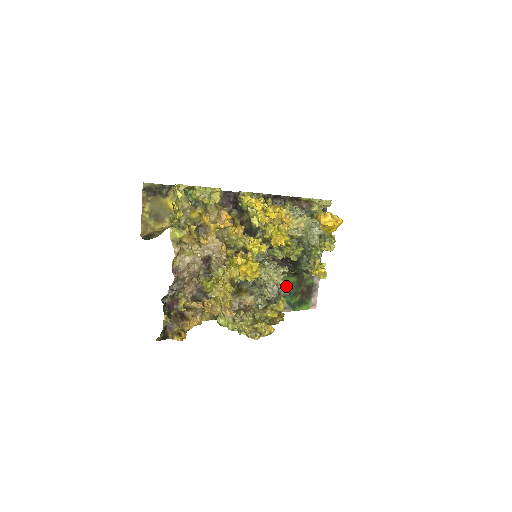
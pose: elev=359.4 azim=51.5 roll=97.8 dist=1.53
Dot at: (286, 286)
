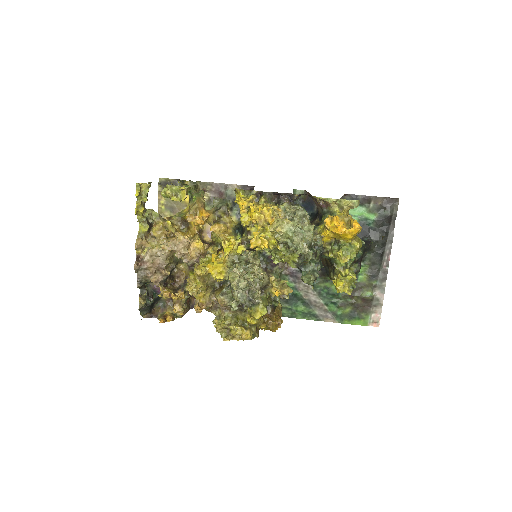
Dot at: (275, 293)
